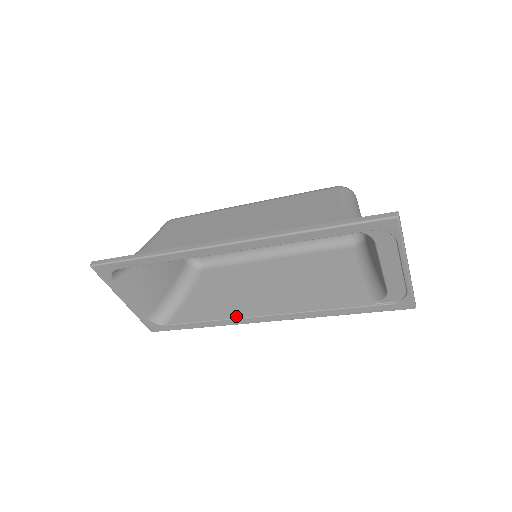
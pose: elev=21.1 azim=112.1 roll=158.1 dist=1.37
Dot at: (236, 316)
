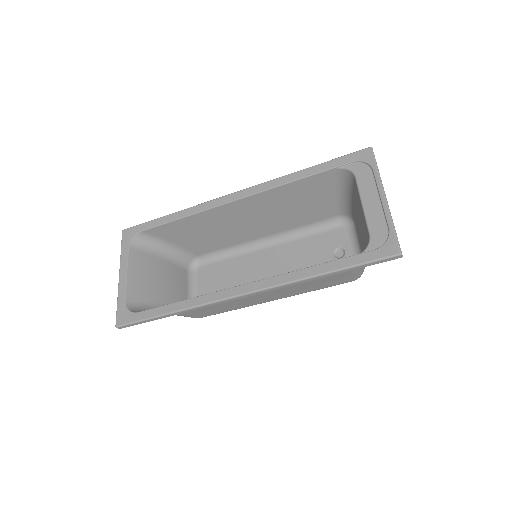
Dot at: (212, 293)
